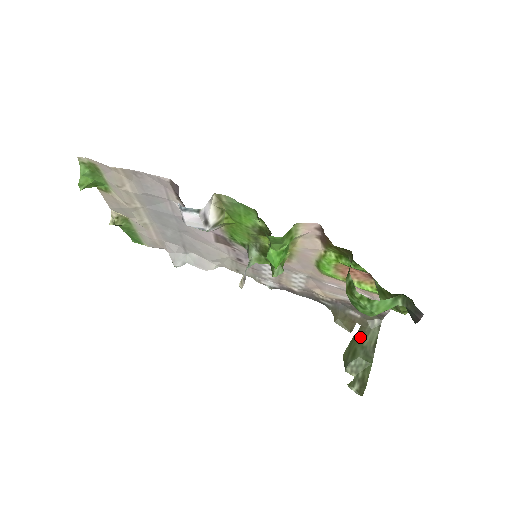
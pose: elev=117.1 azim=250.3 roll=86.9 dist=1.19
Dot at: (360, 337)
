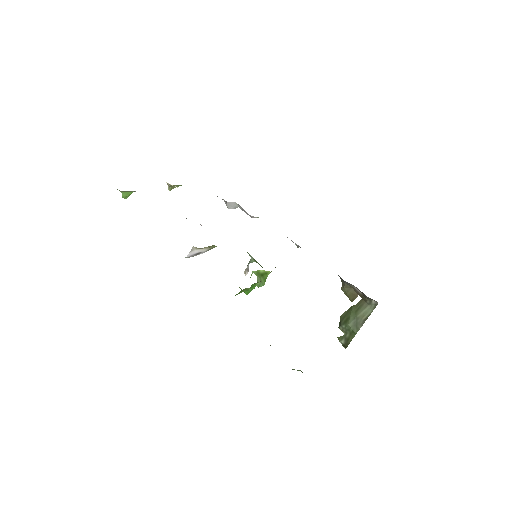
Dot at: (357, 308)
